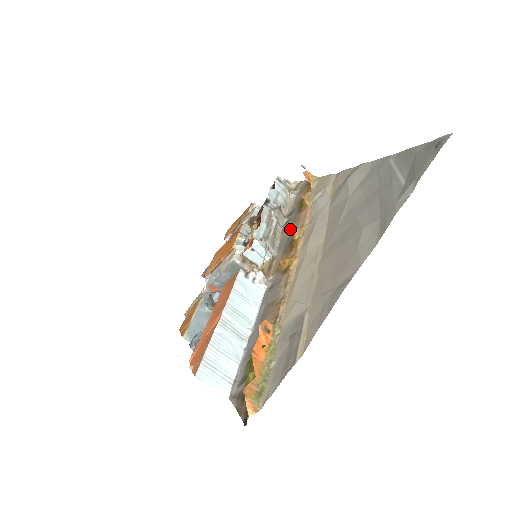
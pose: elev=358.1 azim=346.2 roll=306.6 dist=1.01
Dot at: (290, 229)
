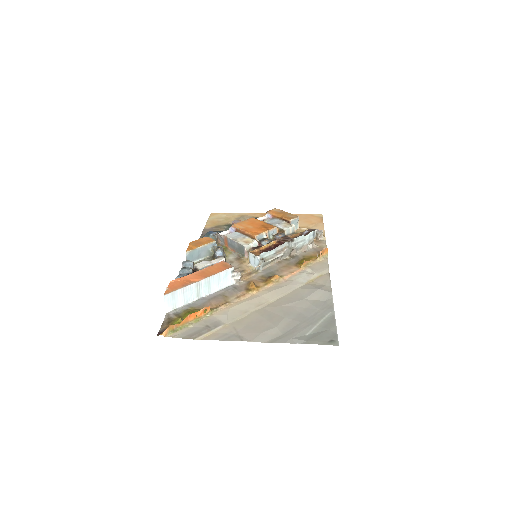
Dot at: (281, 267)
